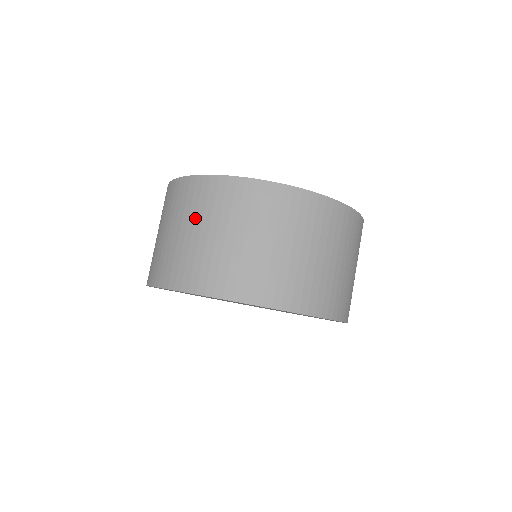
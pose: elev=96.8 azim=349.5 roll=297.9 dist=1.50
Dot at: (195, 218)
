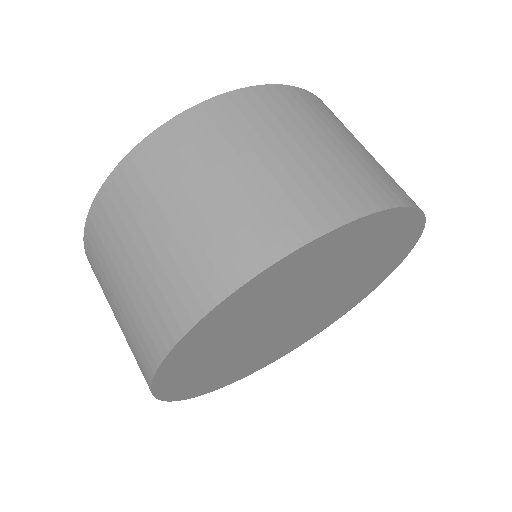
Dot at: (117, 255)
